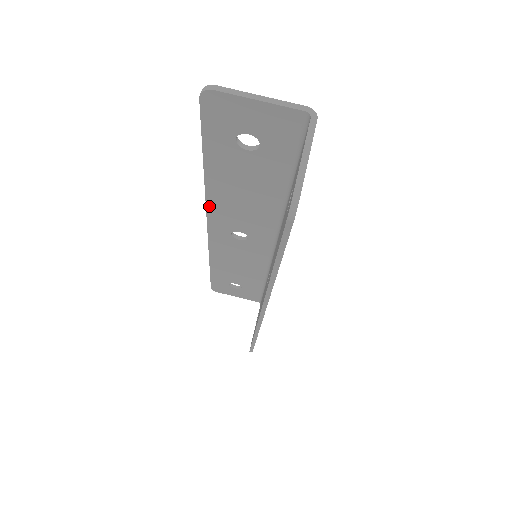
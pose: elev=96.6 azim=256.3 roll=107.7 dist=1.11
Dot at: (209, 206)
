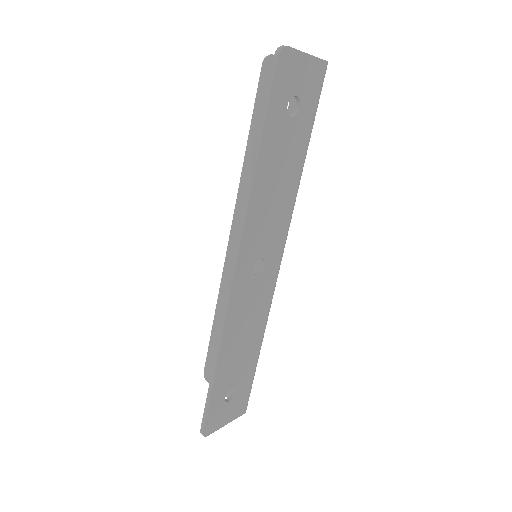
Dot at: (239, 198)
